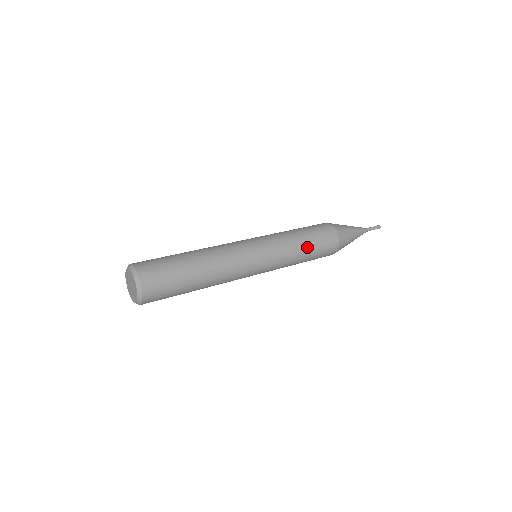
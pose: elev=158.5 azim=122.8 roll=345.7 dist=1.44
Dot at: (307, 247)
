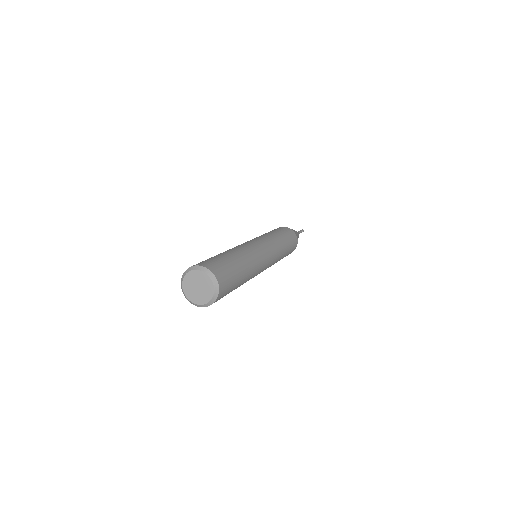
Dot at: (286, 253)
